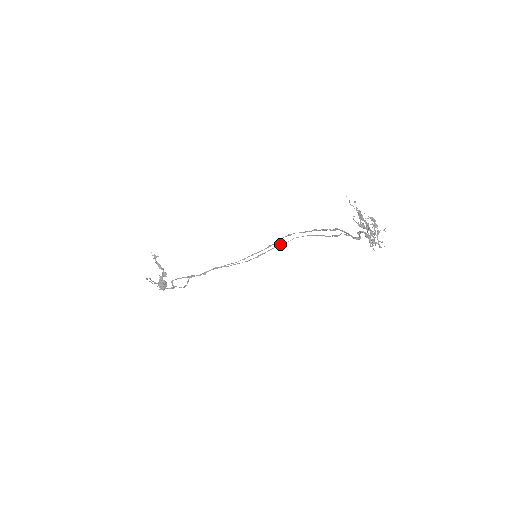
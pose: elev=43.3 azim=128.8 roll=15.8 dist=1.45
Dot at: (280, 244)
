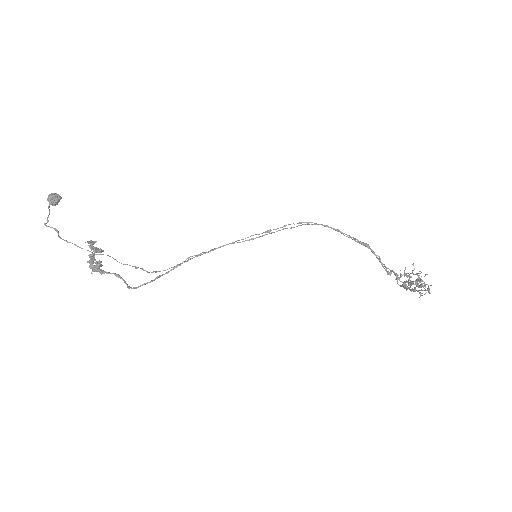
Dot at: (283, 229)
